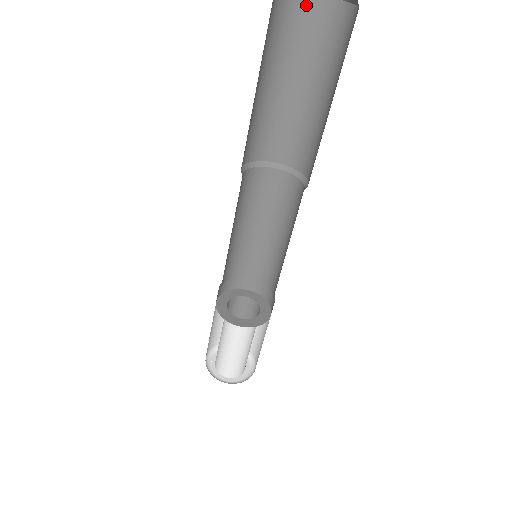
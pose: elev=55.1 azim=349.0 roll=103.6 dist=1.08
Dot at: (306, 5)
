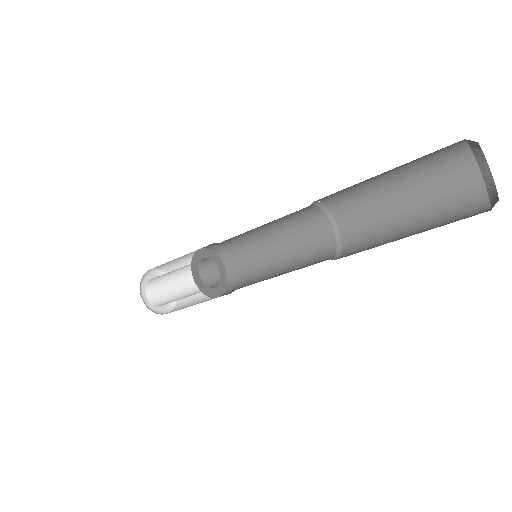
Dot at: occluded
